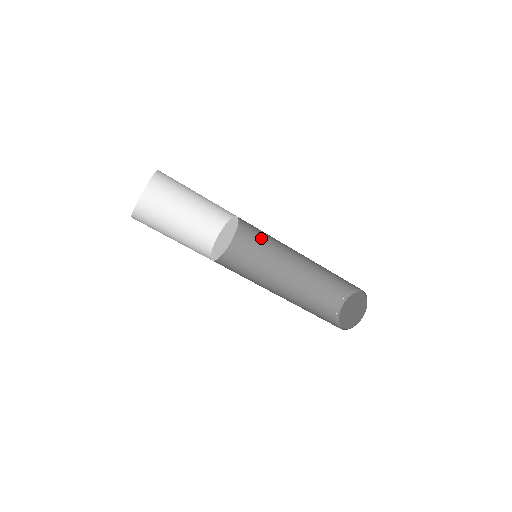
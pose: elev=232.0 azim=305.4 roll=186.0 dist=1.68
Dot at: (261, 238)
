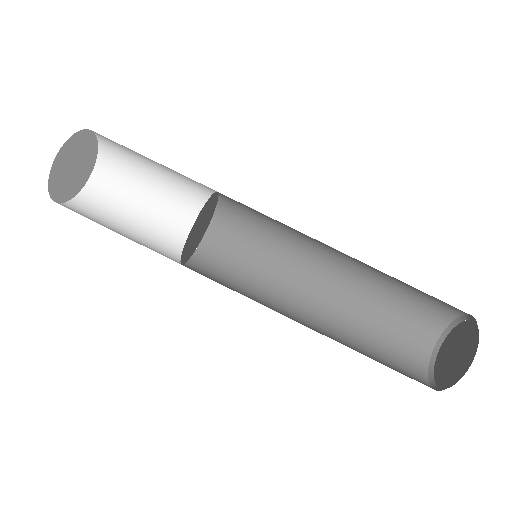
Dot at: (247, 282)
